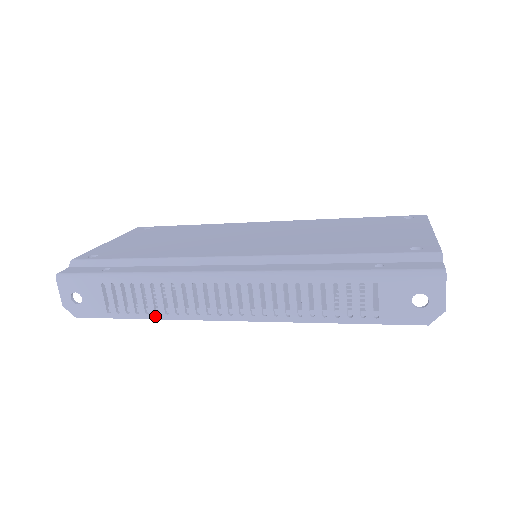
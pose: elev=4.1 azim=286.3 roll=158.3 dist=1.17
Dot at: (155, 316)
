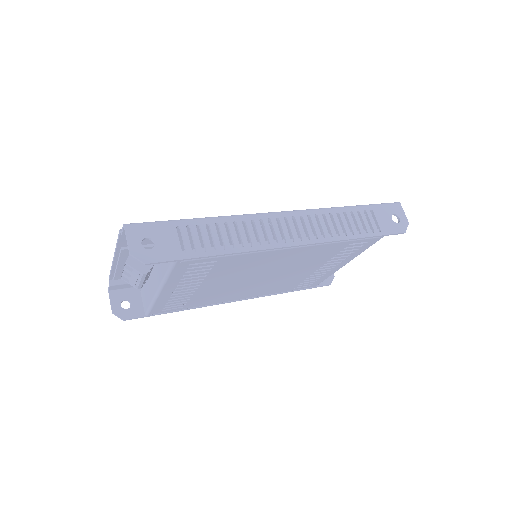
Dot at: (231, 250)
